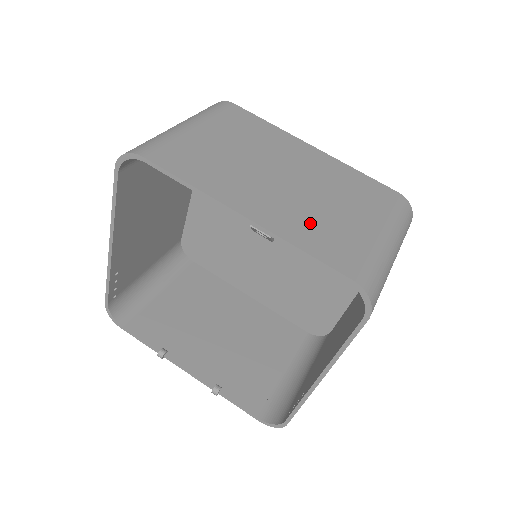
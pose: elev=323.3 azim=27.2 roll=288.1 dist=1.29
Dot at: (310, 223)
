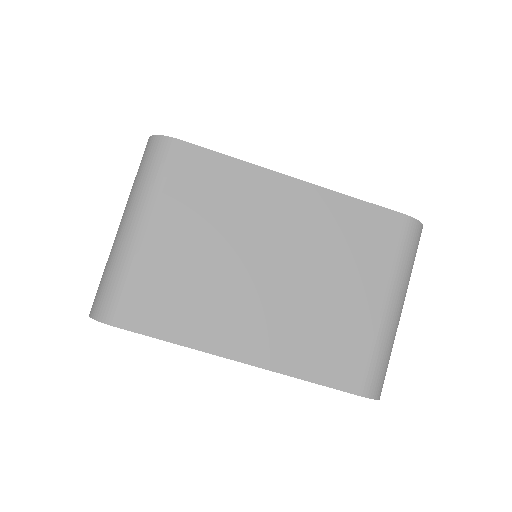
Dot at: (310, 335)
